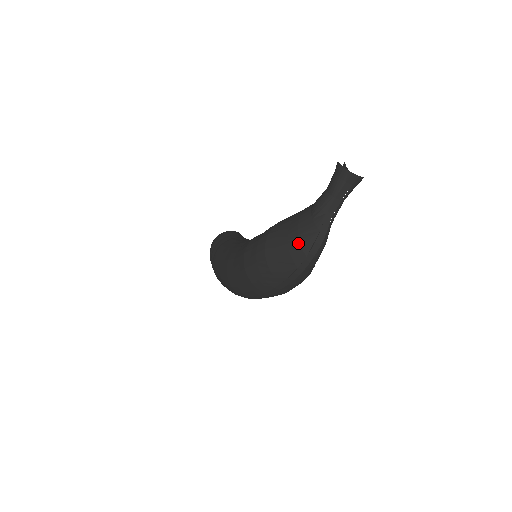
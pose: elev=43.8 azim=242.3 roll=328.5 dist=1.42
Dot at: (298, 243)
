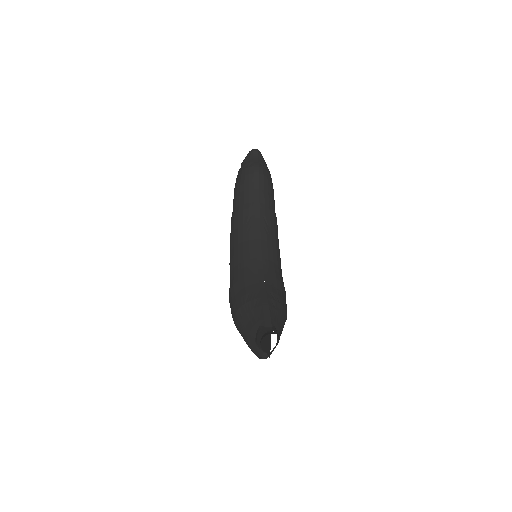
Dot at: occluded
